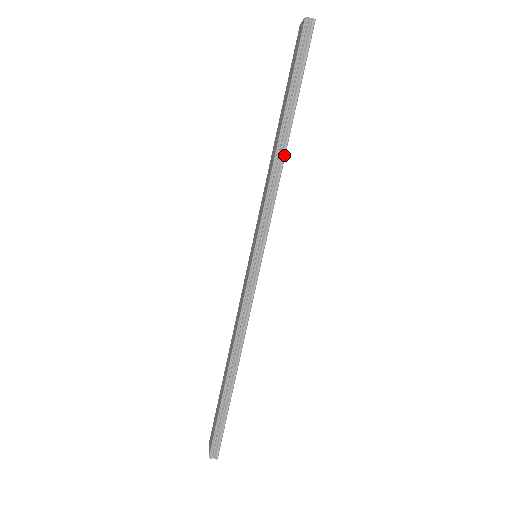
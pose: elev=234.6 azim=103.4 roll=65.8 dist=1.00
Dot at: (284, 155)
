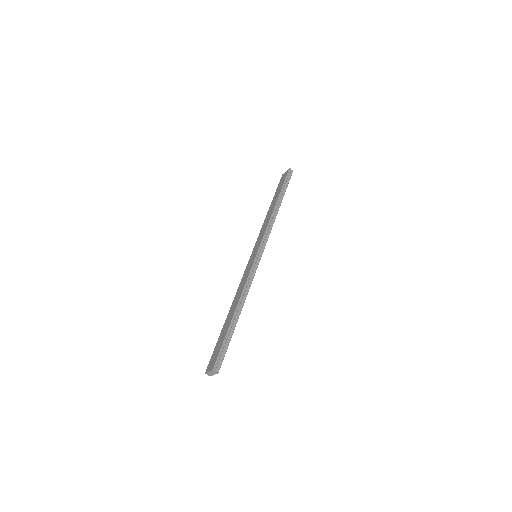
Dot at: (277, 212)
